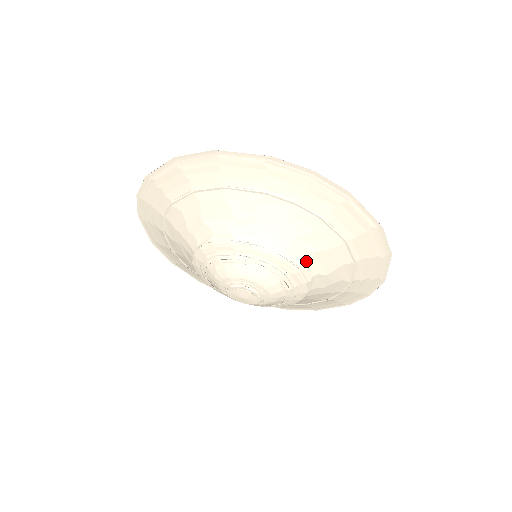
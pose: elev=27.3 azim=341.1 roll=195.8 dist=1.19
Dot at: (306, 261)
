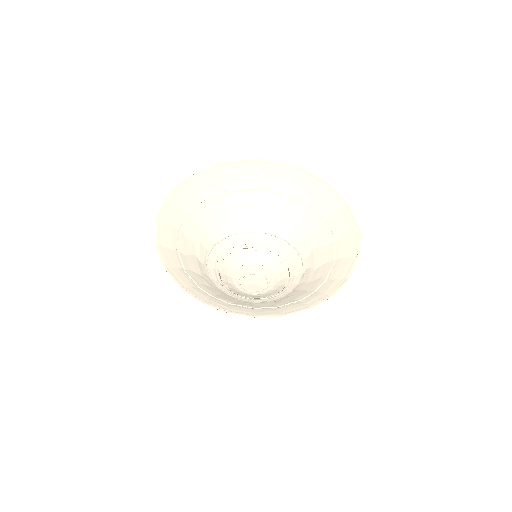
Dot at: (306, 254)
